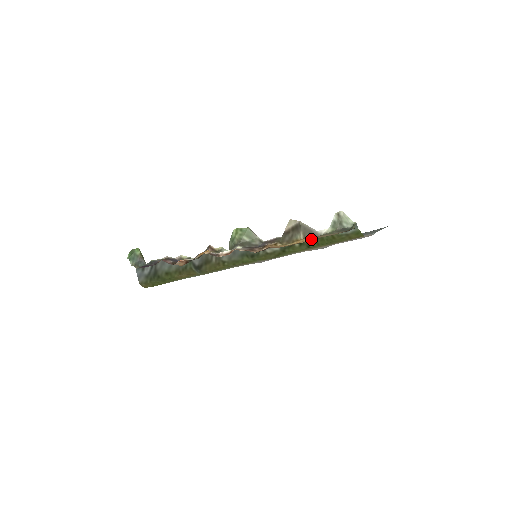
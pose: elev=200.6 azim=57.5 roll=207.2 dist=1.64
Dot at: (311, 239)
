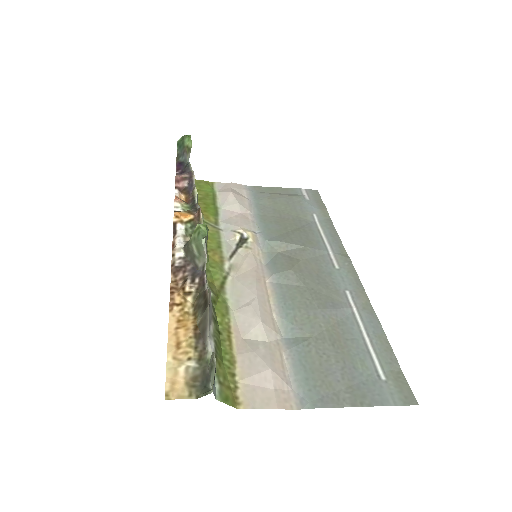
Dot at: (173, 344)
